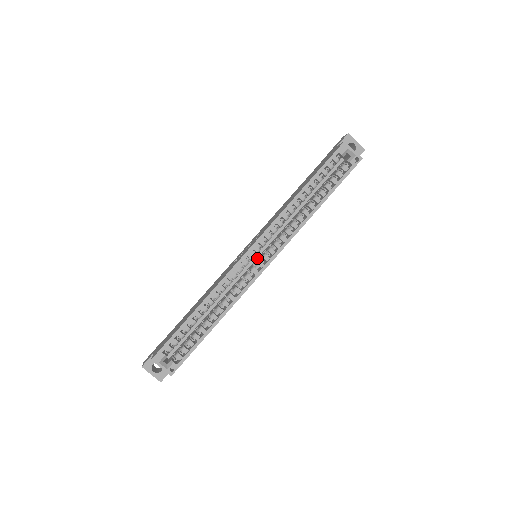
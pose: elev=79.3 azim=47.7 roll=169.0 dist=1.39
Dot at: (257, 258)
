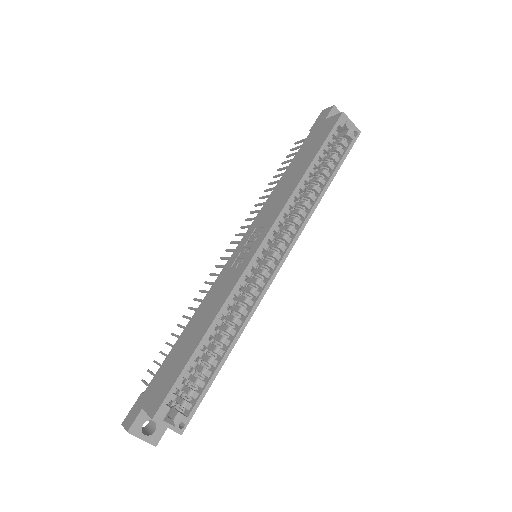
Dot at: occluded
